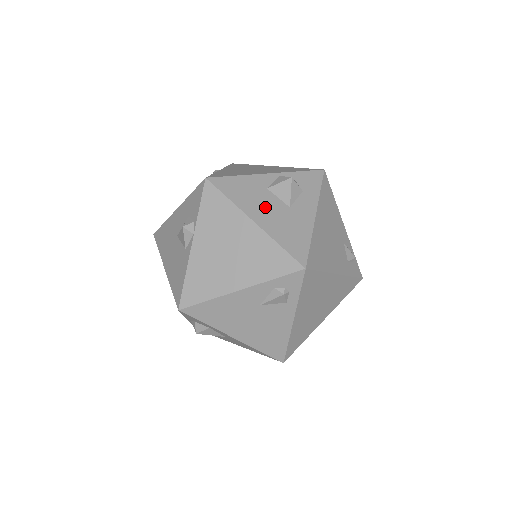
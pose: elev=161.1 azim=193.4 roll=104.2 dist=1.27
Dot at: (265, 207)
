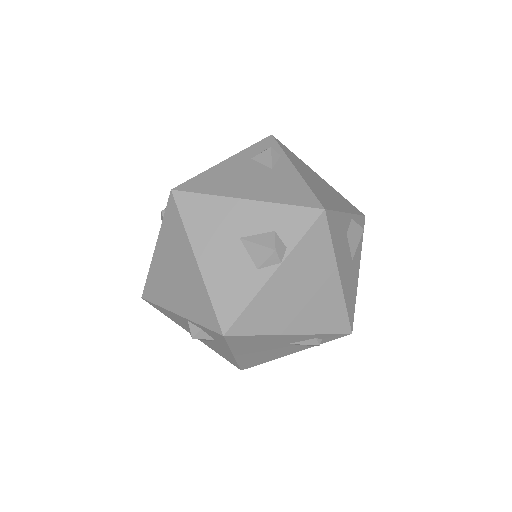
Dot at: (345, 258)
